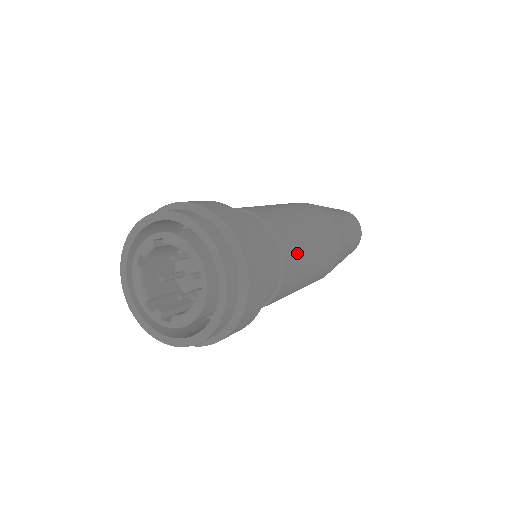
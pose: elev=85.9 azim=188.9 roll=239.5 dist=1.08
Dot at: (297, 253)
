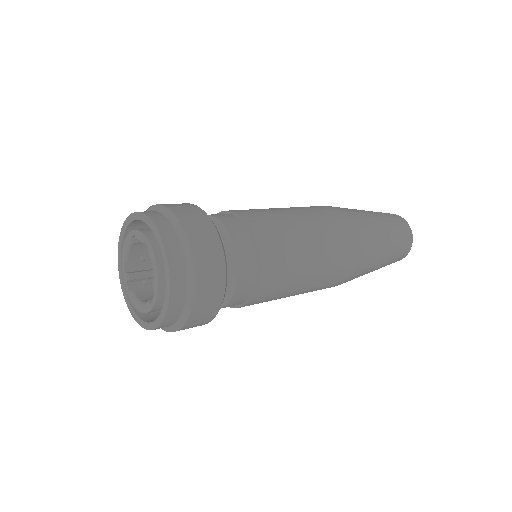
Dot at: (274, 292)
